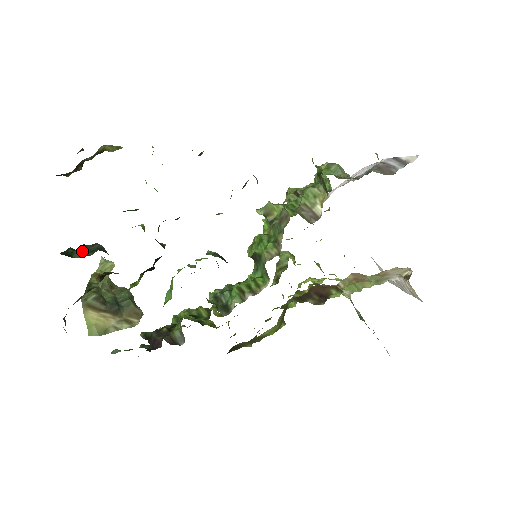
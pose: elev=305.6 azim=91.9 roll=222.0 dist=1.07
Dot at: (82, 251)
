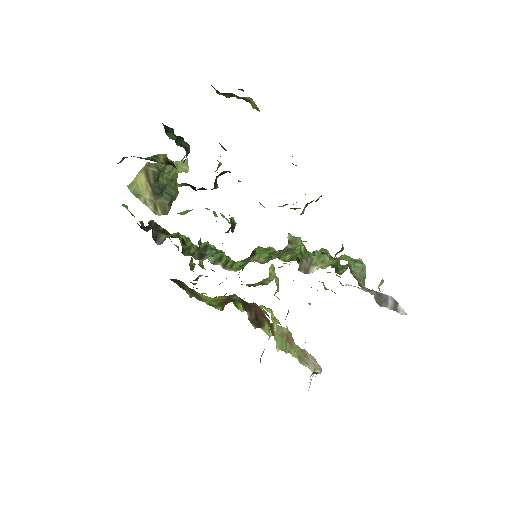
Dot at: (175, 137)
